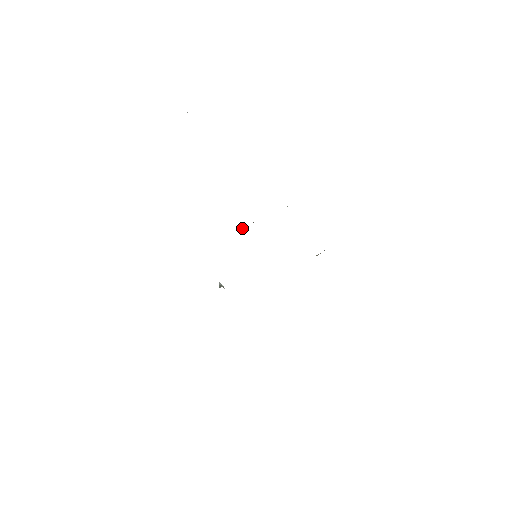
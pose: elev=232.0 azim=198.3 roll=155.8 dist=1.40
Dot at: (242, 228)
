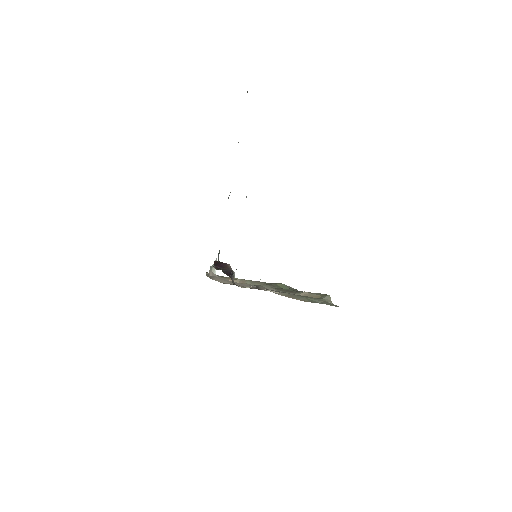
Dot at: (219, 266)
